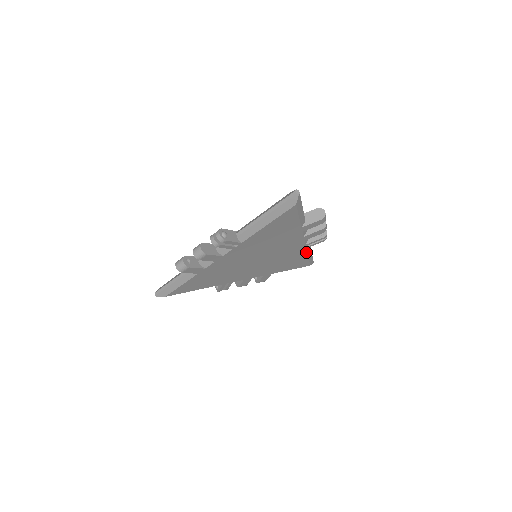
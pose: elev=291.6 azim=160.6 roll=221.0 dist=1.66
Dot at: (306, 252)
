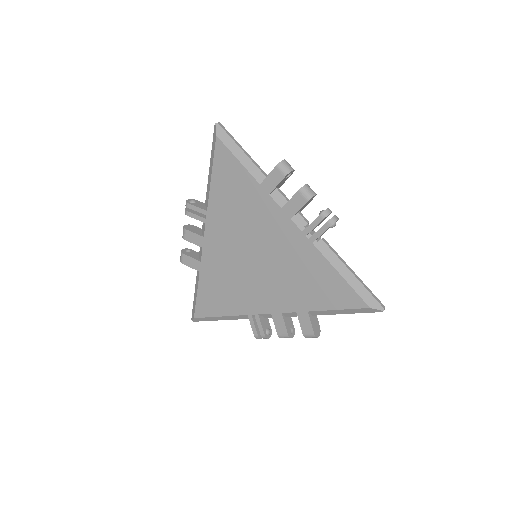
Dot at: (323, 256)
